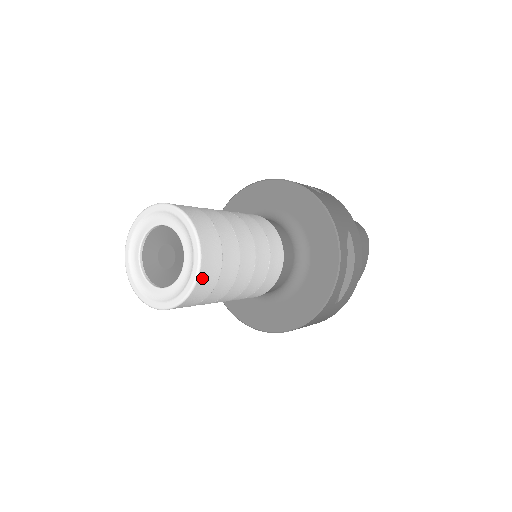
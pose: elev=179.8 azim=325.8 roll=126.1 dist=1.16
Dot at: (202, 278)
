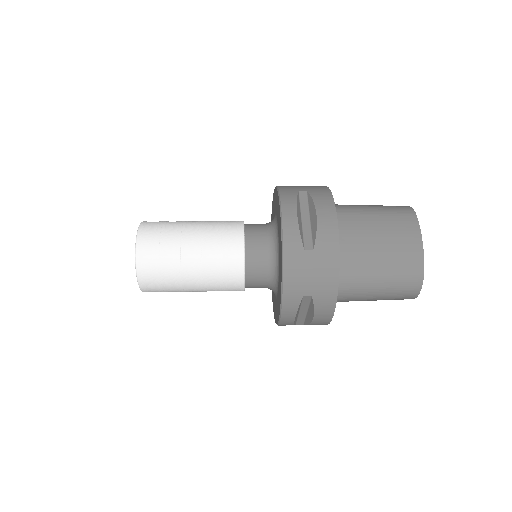
Dot at: (141, 245)
